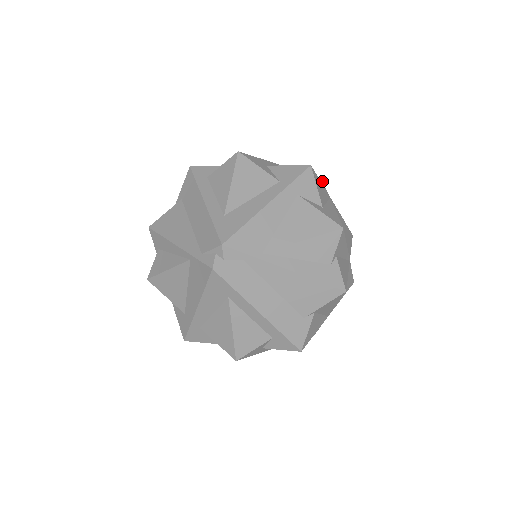
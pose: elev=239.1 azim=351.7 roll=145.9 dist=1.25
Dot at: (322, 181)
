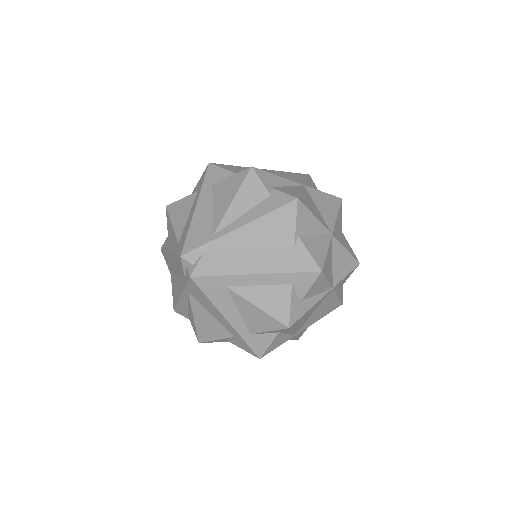
Dot at: occluded
